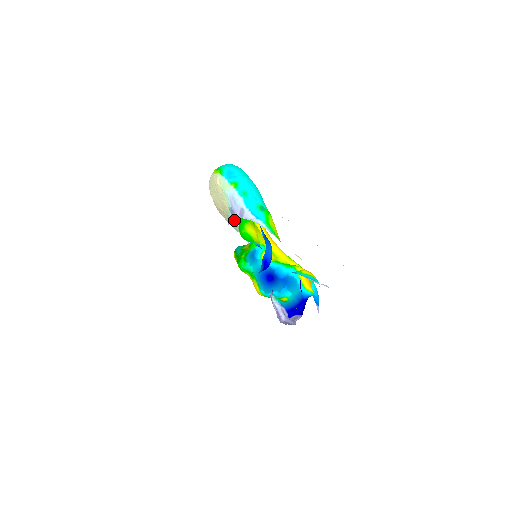
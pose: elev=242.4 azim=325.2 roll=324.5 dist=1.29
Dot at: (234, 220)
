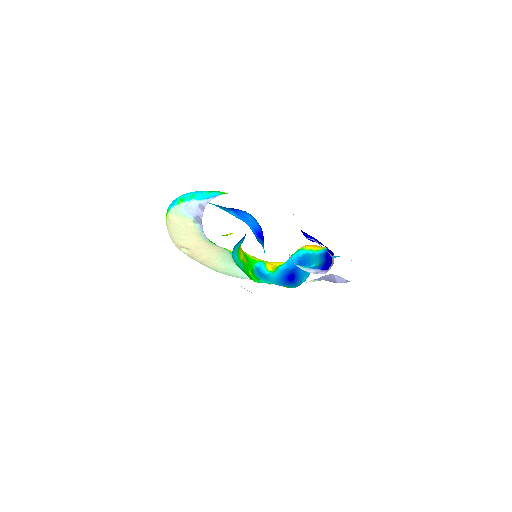
Dot at: occluded
